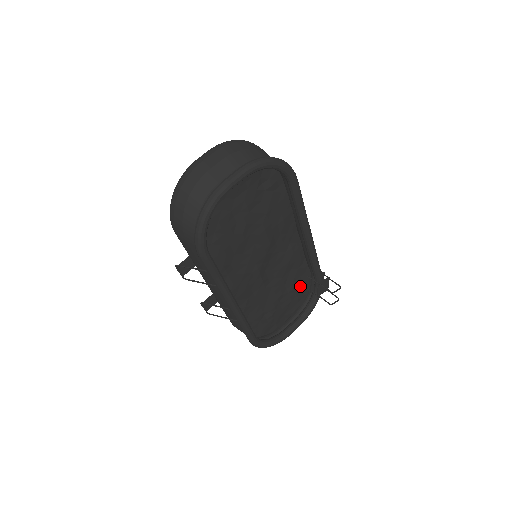
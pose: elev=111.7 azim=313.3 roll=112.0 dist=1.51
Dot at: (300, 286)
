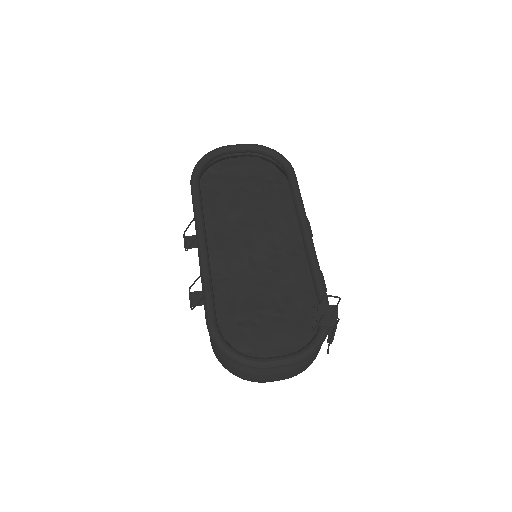
Dot at: (303, 321)
